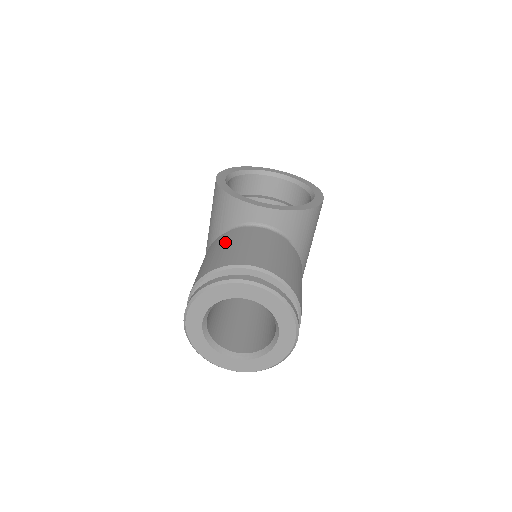
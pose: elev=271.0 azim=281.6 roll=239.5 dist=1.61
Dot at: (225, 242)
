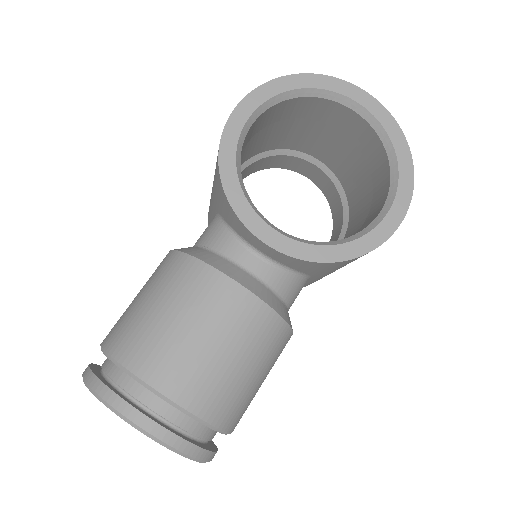
Dot at: (170, 292)
